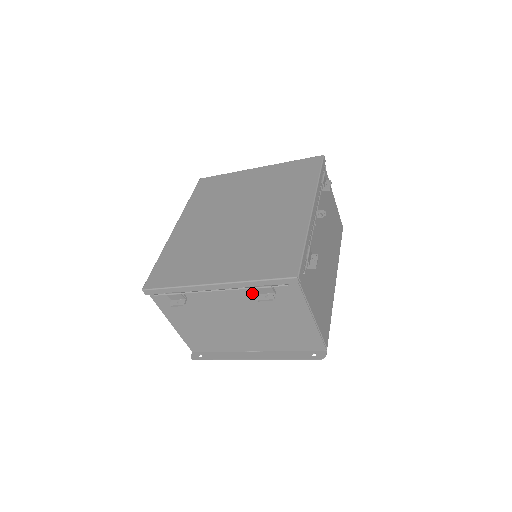
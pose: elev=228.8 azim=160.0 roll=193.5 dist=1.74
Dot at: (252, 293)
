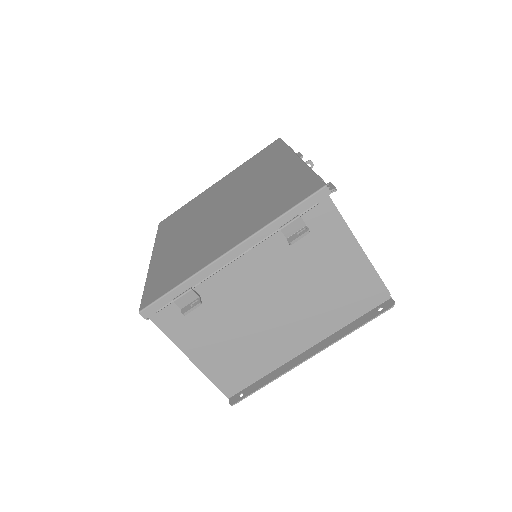
Dot at: (279, 244)
